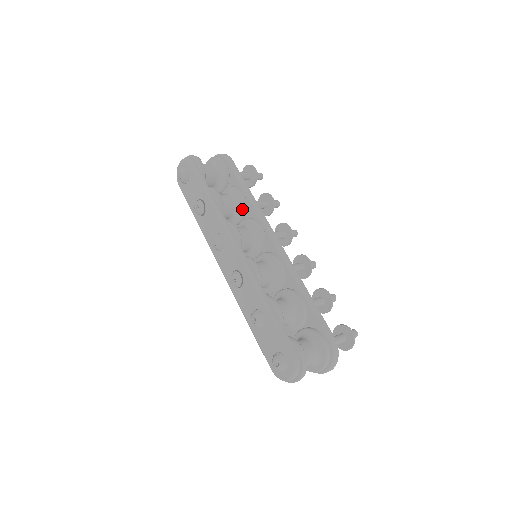
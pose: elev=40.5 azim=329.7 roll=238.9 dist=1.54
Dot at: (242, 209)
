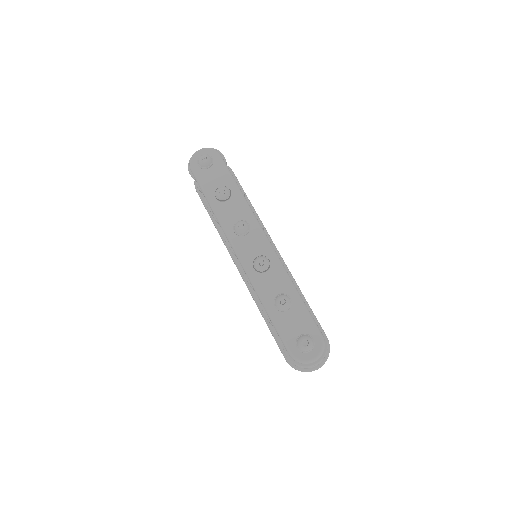
Dot at: occluded
